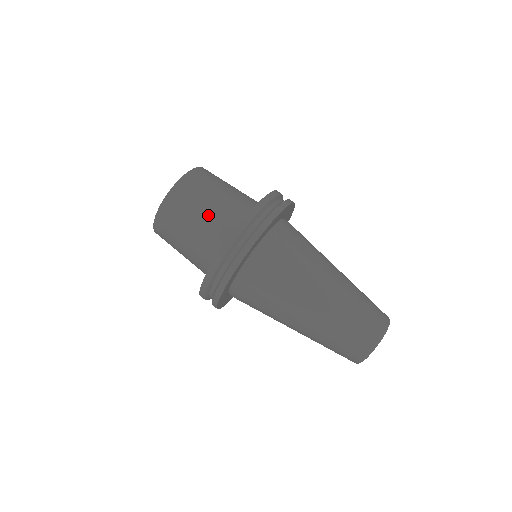
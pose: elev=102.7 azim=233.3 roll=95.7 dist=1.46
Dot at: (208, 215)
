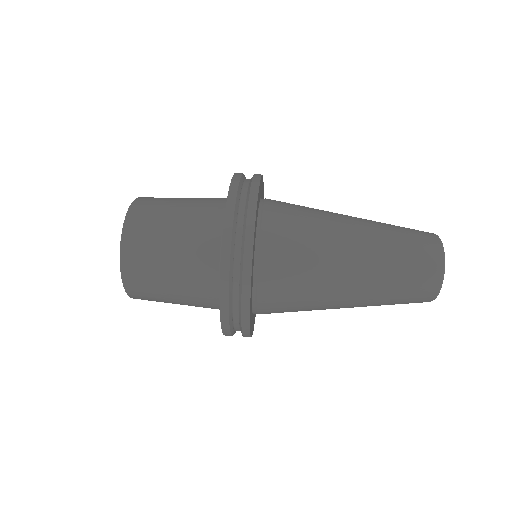
Dot at: (186, 211)
